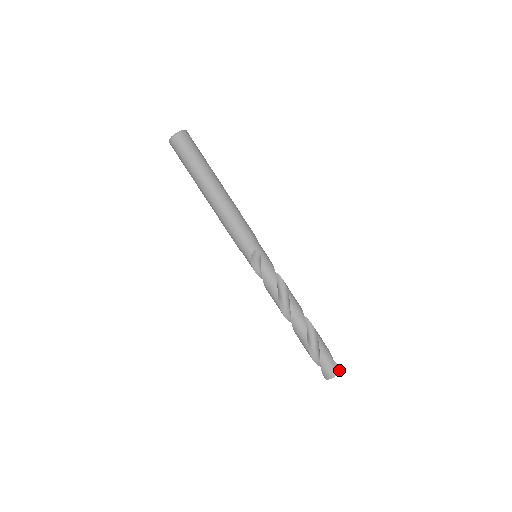
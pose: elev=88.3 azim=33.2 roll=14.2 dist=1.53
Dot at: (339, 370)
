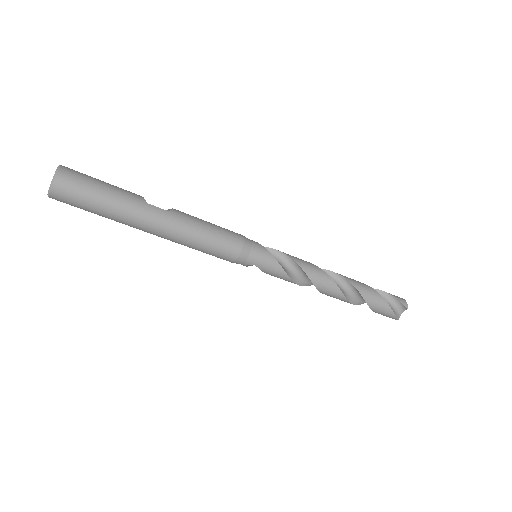
Dot at: (405, 309)
